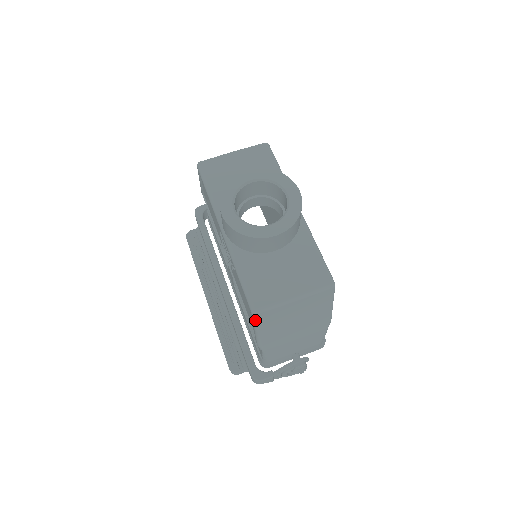
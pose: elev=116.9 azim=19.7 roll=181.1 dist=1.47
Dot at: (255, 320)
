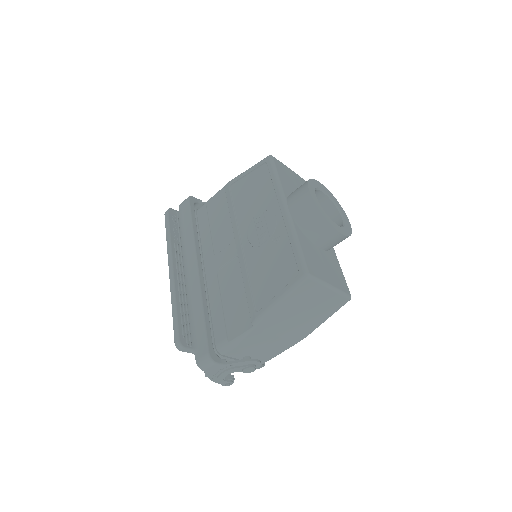
Dot at: (298, 284)
